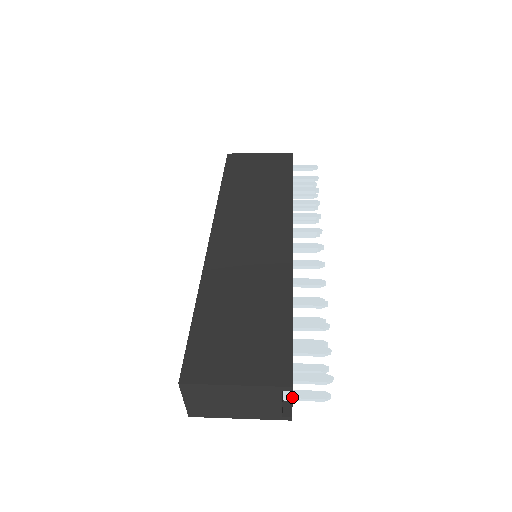
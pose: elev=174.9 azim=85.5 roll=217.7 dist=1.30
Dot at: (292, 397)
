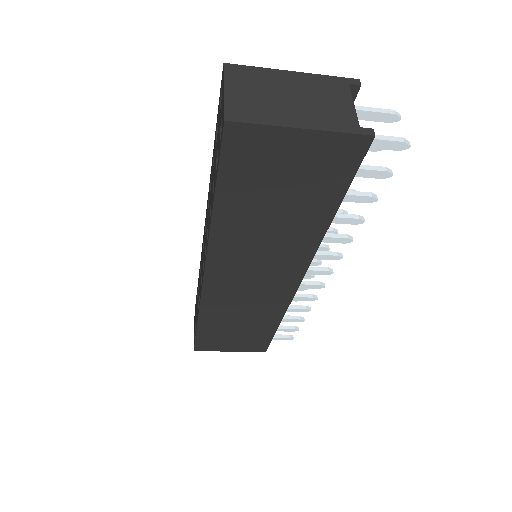
Dot at: occluded
